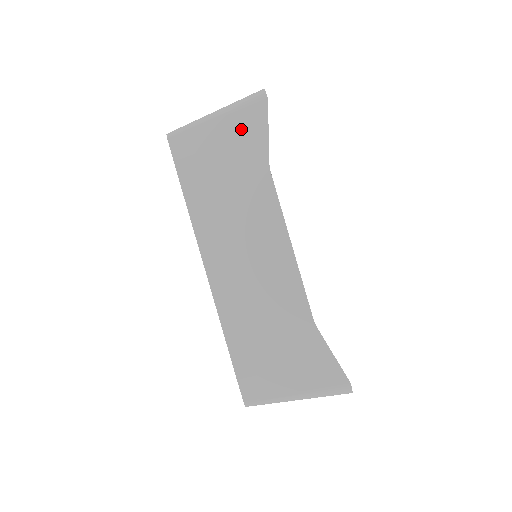
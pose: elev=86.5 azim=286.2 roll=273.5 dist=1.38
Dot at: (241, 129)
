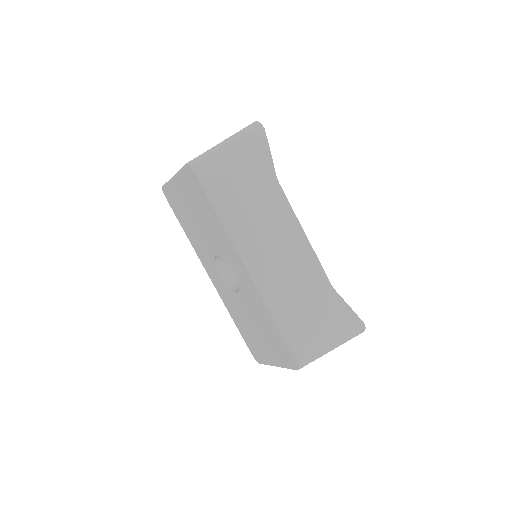
Dot at: (250, 153)
